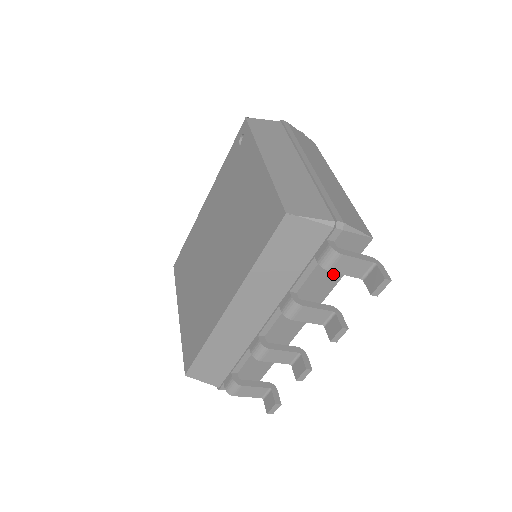
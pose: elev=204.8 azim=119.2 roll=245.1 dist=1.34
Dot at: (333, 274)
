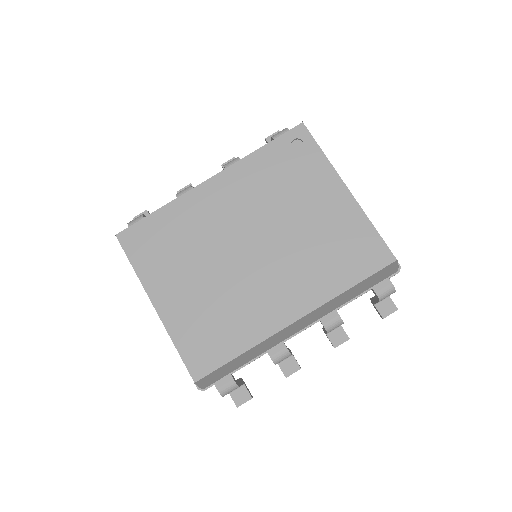
Dot at: occluded
